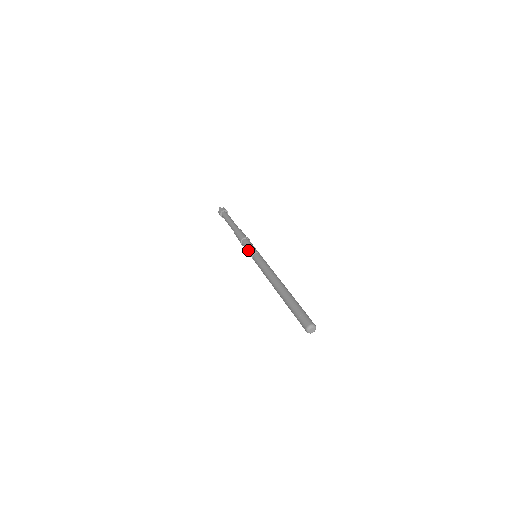
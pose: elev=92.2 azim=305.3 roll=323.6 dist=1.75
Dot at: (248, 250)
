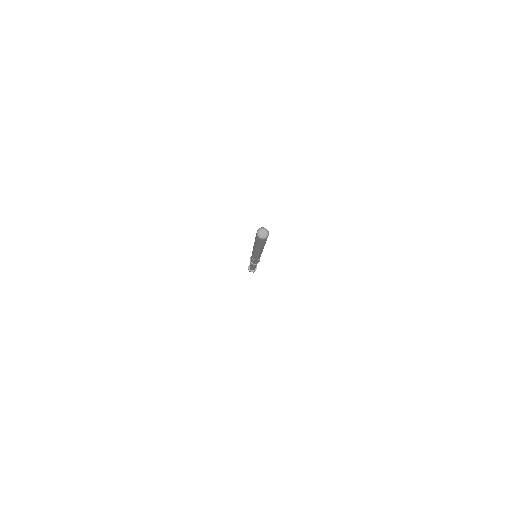
Dot at: occluded
